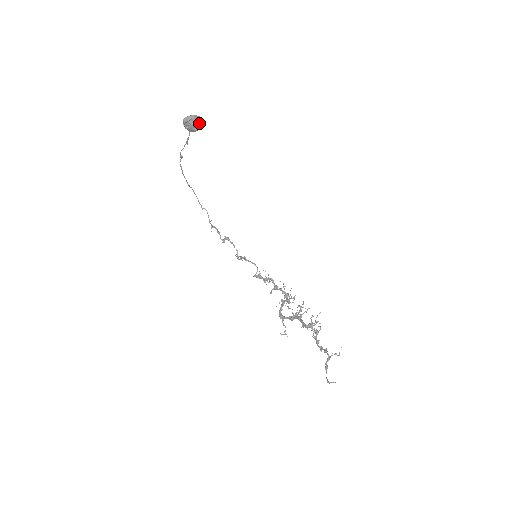
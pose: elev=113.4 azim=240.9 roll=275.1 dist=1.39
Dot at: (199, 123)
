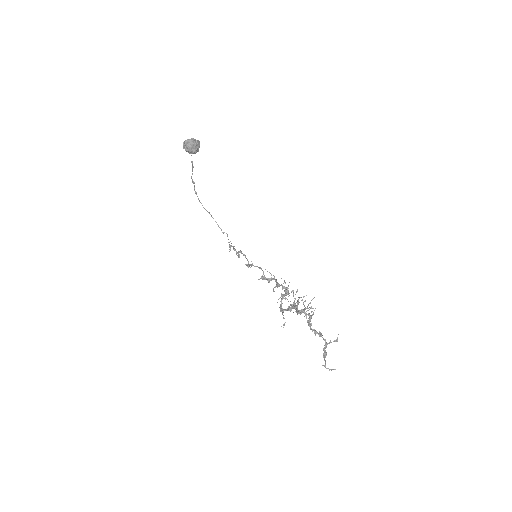
Dot at: (197, 145)
